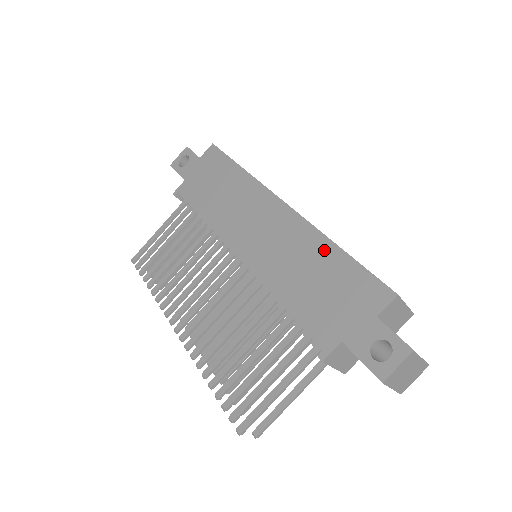
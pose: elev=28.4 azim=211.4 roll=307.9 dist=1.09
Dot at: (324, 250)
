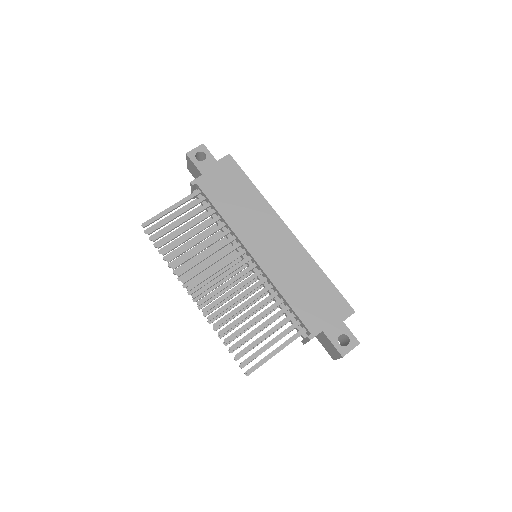
Dot at: (315, 273)
